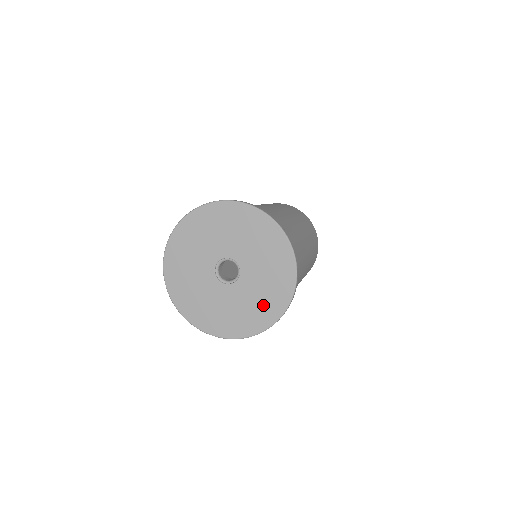
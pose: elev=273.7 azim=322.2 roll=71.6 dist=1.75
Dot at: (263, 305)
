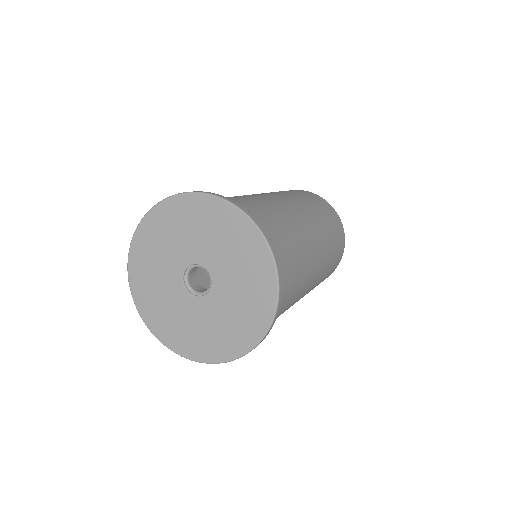
Dot at: (242, 321)
